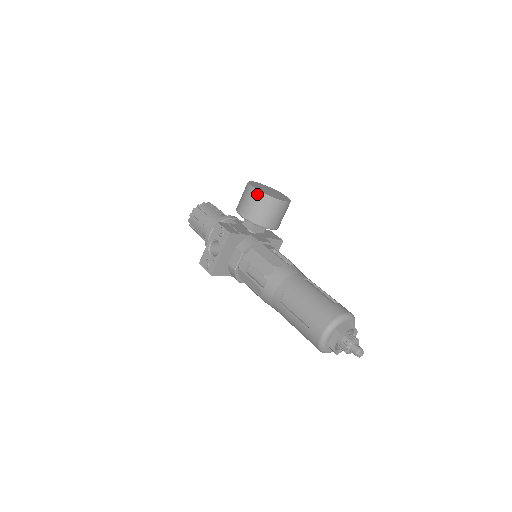
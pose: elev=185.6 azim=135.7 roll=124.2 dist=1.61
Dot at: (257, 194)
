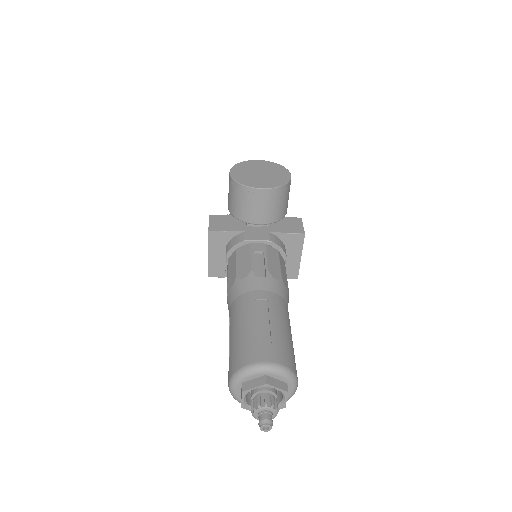
Dot at: (230, 181)
